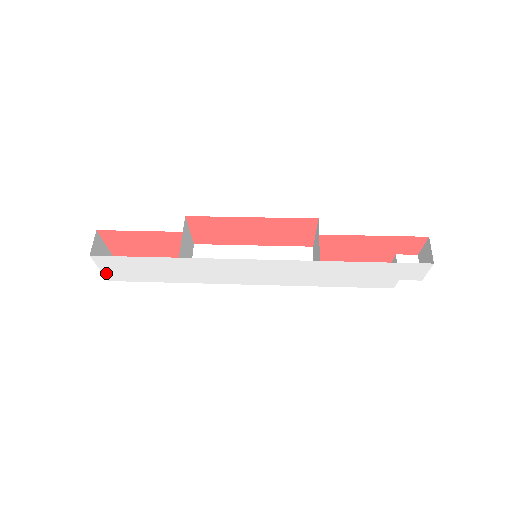
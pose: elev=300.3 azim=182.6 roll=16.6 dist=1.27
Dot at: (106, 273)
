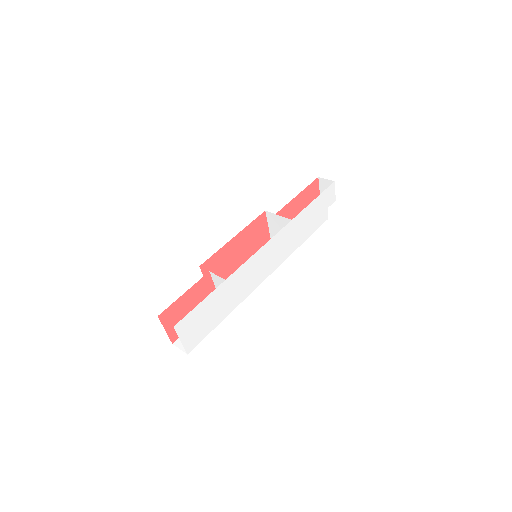
Dot at: (185, 344)
